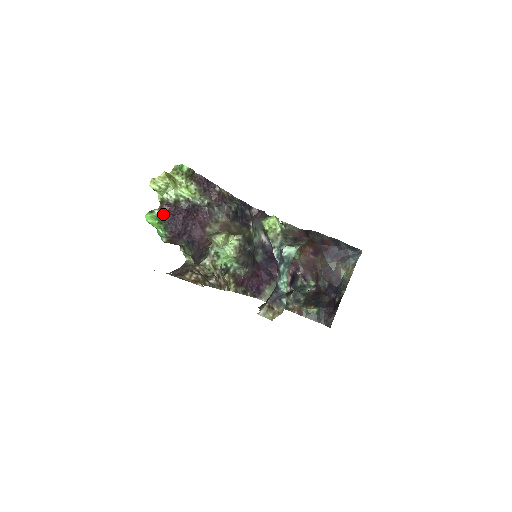
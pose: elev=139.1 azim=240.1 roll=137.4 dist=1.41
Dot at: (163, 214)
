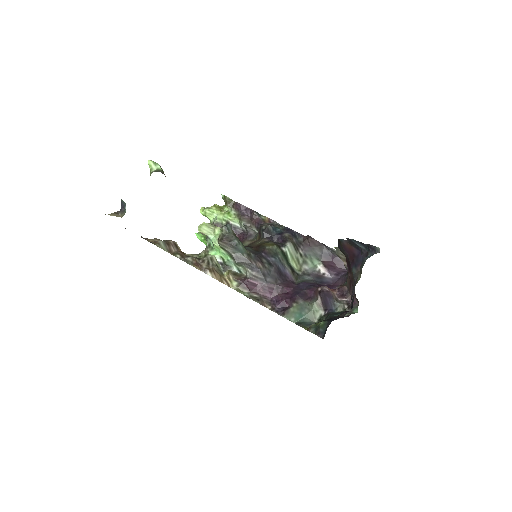
Dot at: occluded
